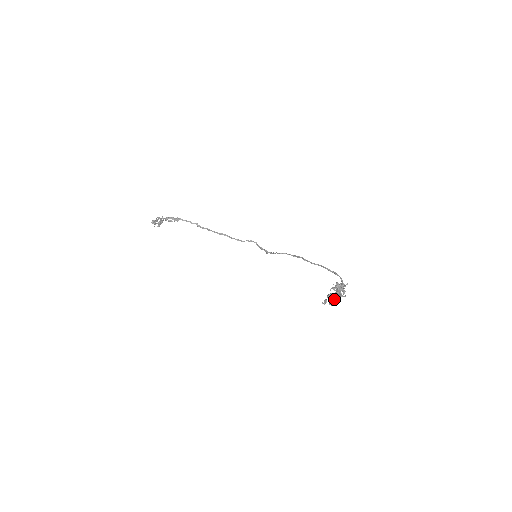
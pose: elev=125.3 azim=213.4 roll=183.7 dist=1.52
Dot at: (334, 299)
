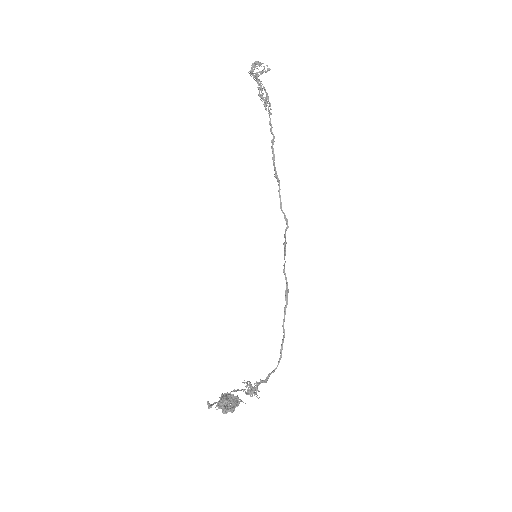
Dot at: (221, 408)
